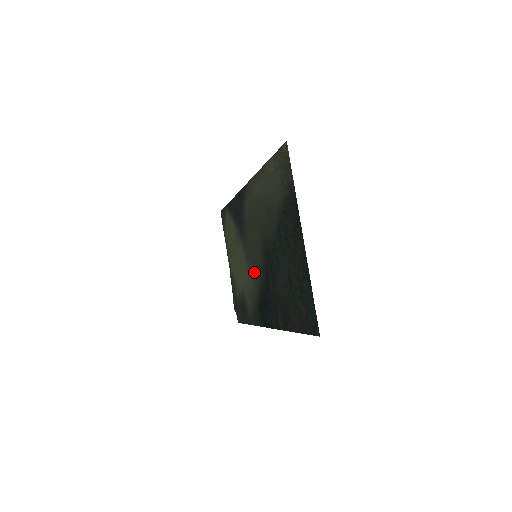
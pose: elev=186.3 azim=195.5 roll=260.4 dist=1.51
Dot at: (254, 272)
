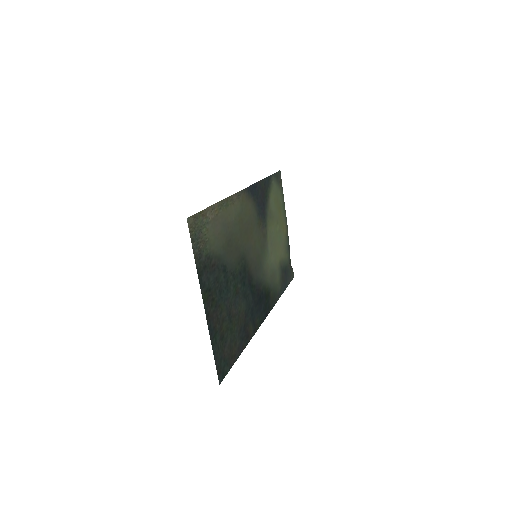
Dot at: (262, 265)
